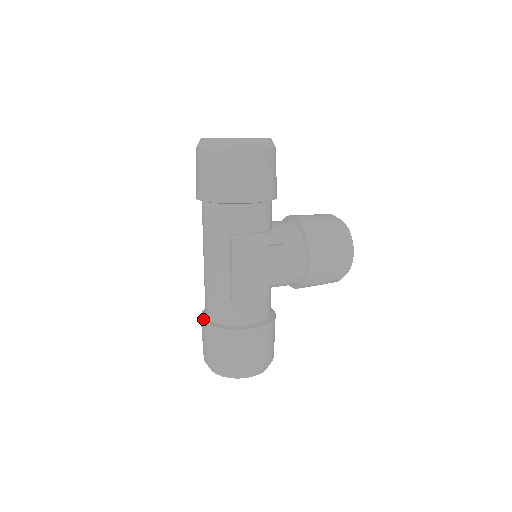
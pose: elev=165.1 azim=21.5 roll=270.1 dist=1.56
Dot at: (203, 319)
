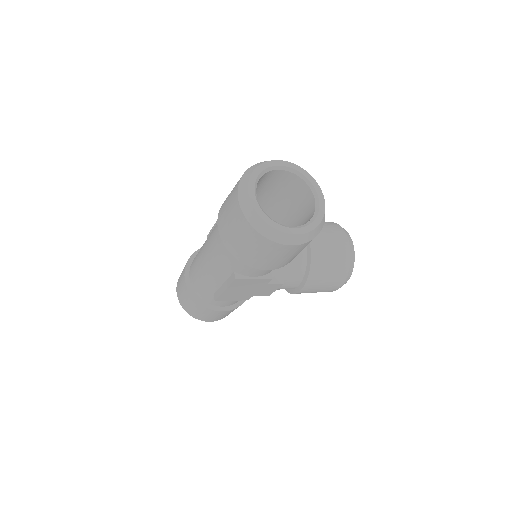
Dot at: (186, 278)
